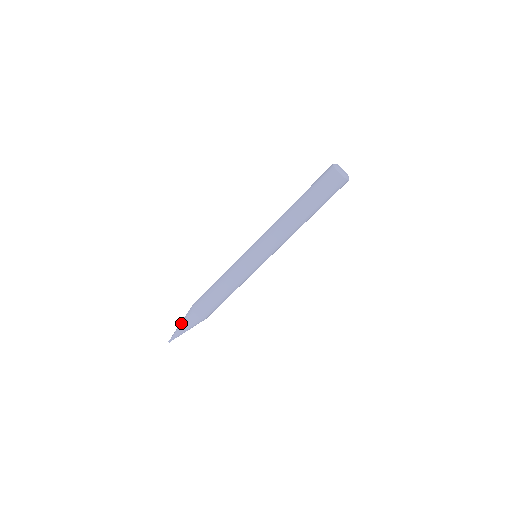
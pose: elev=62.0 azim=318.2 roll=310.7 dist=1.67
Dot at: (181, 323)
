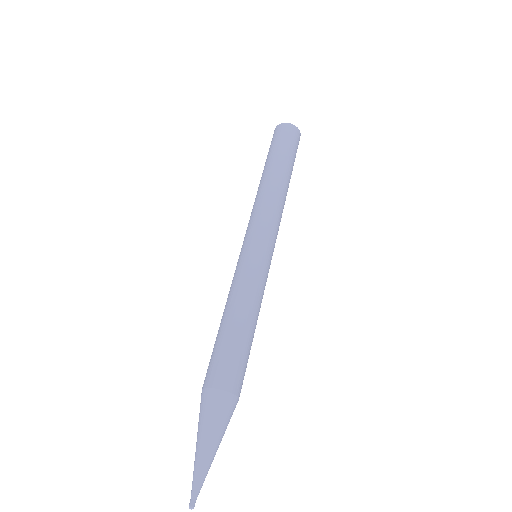
Dot at: (197, 437)
